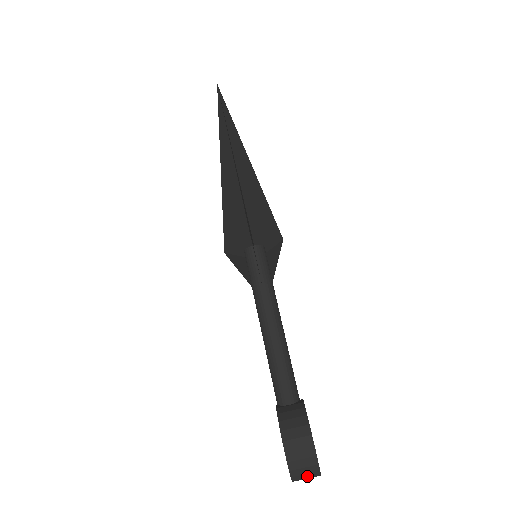
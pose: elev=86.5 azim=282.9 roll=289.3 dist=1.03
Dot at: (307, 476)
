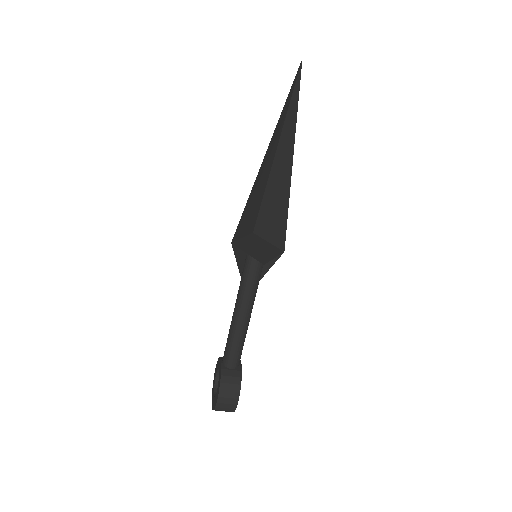
Dot at: occluded
